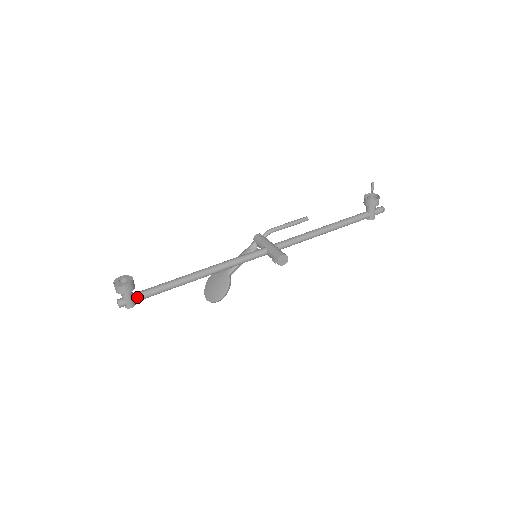
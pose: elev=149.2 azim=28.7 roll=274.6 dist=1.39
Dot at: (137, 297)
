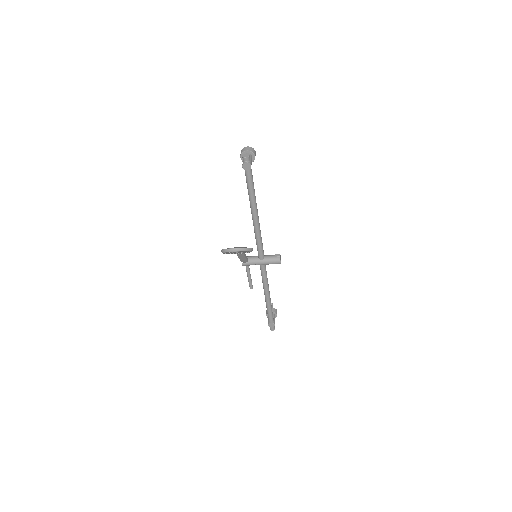
Dot at: occluded
